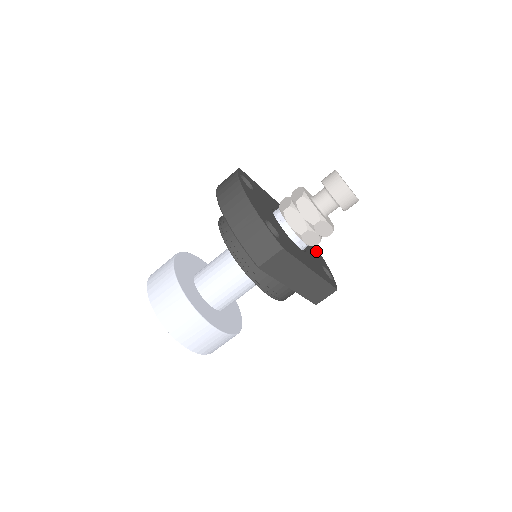
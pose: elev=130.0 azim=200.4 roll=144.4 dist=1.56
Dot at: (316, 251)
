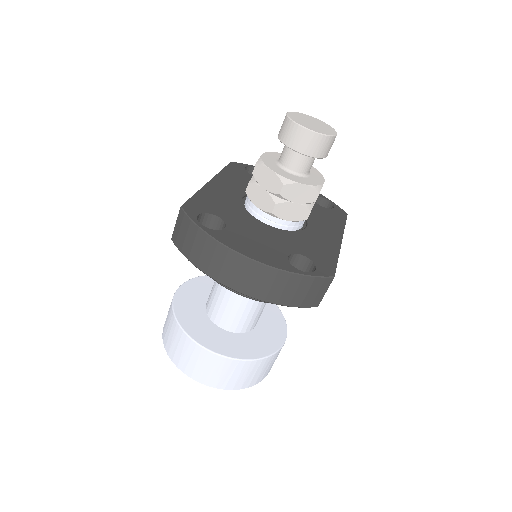
Dot at: occluded
